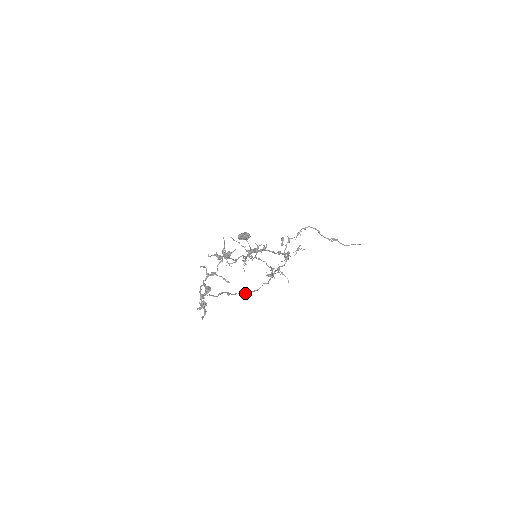
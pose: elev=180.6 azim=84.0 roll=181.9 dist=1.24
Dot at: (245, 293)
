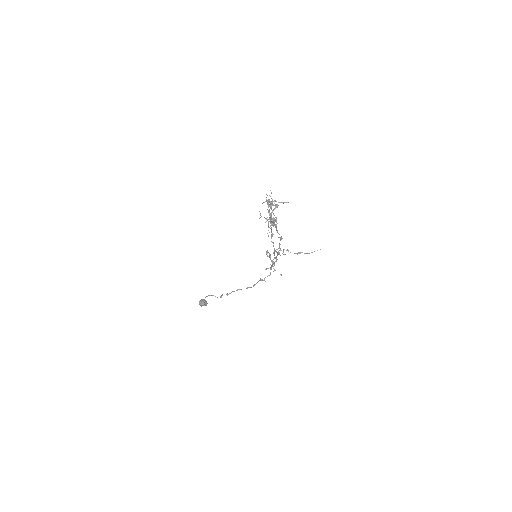
Dot at: (274, 248)
